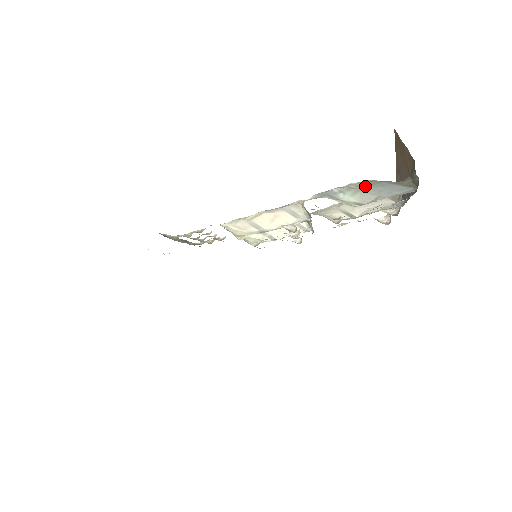
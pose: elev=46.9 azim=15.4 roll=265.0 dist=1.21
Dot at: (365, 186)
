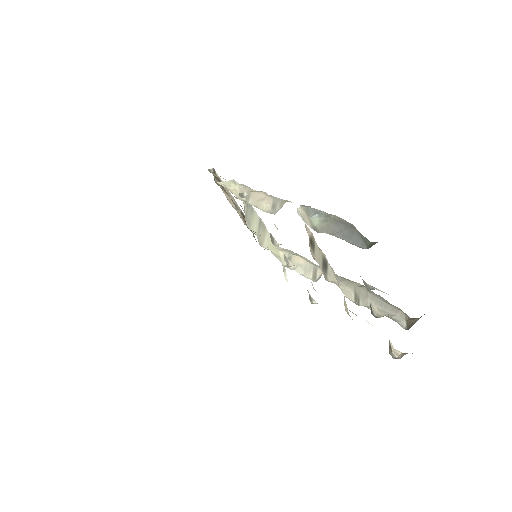
Dot at: (339, 222)
